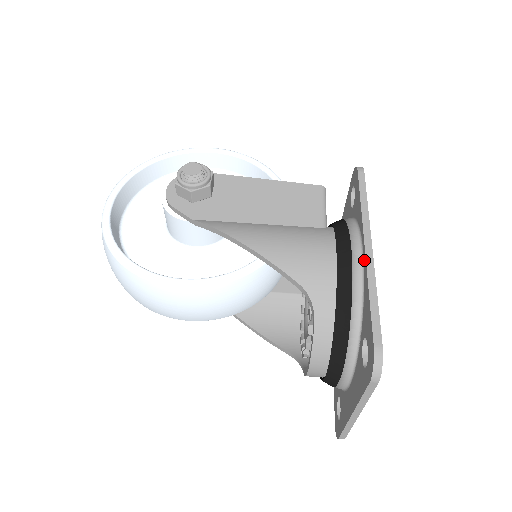
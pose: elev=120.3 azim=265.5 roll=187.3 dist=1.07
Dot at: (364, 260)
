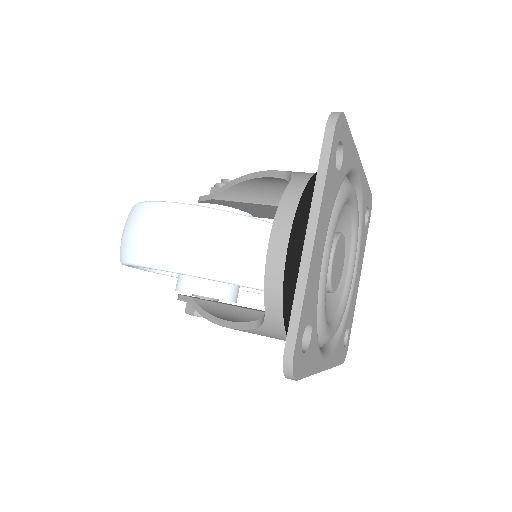
Dot at: occluded
